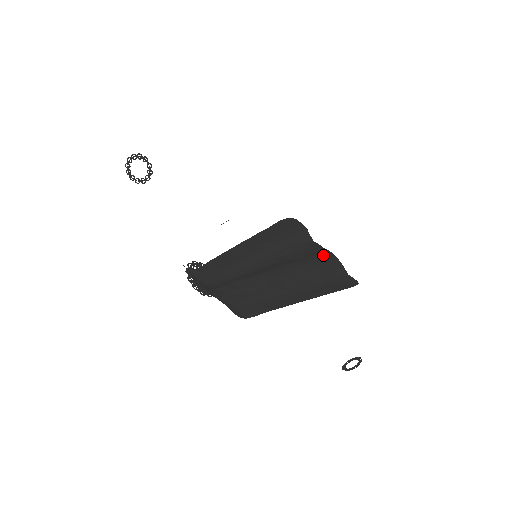
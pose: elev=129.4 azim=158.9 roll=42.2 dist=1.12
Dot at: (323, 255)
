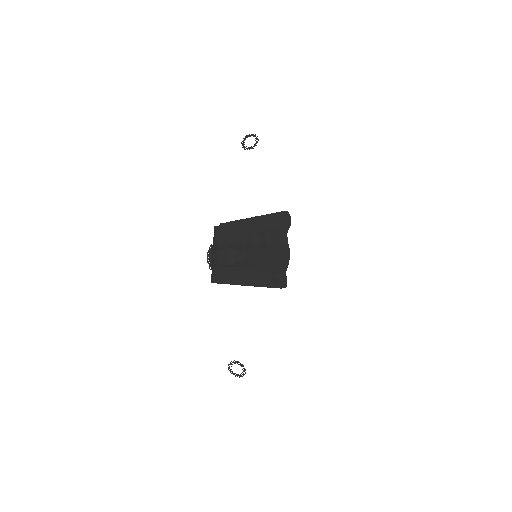
Dot at: (285, 252)
